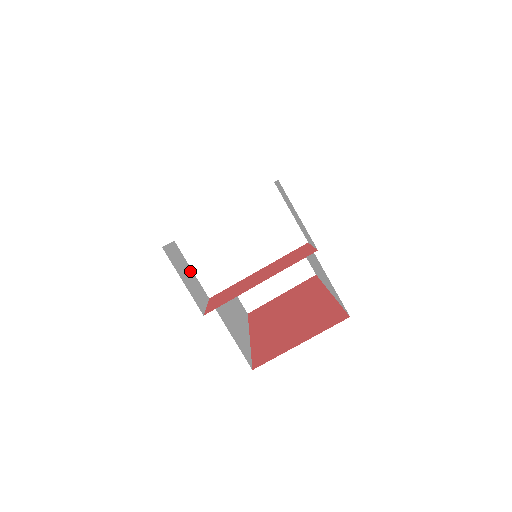
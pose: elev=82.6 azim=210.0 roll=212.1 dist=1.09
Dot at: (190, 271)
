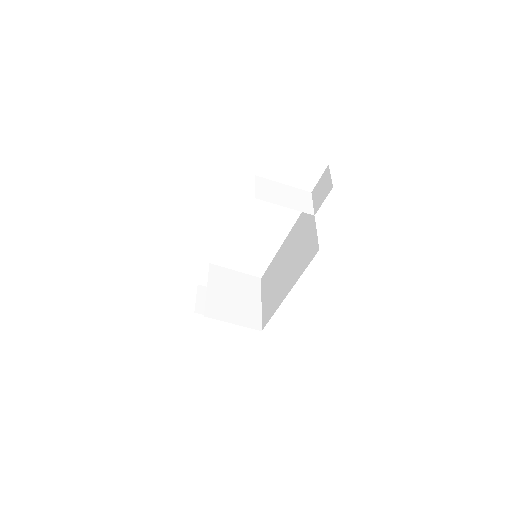
Dot at: occluded
